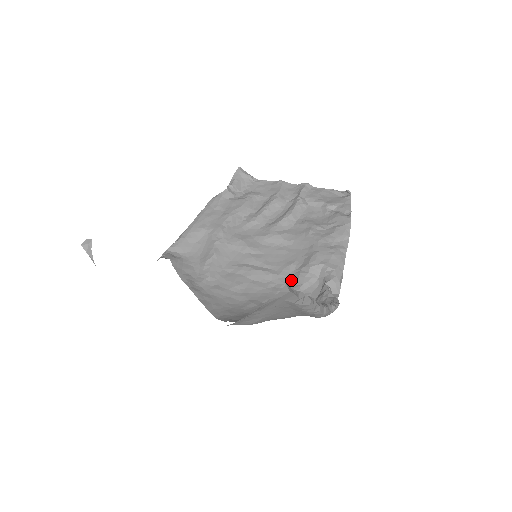
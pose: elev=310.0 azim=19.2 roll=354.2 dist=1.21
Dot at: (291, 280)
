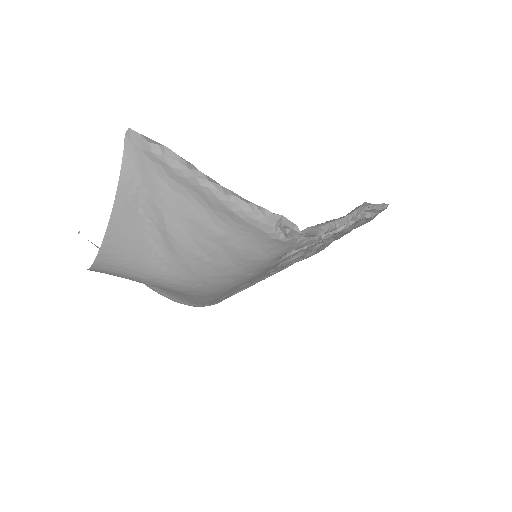
Dot at: occluded
